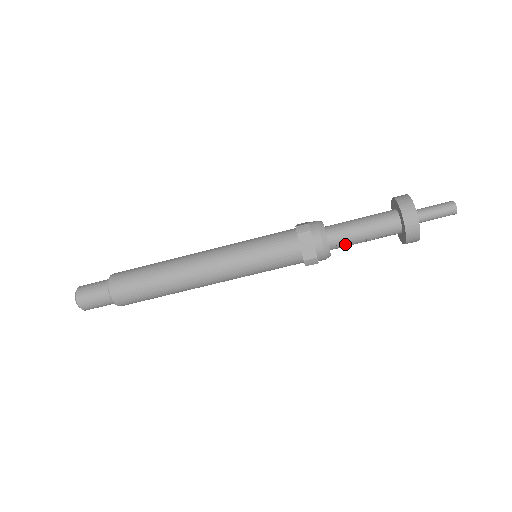
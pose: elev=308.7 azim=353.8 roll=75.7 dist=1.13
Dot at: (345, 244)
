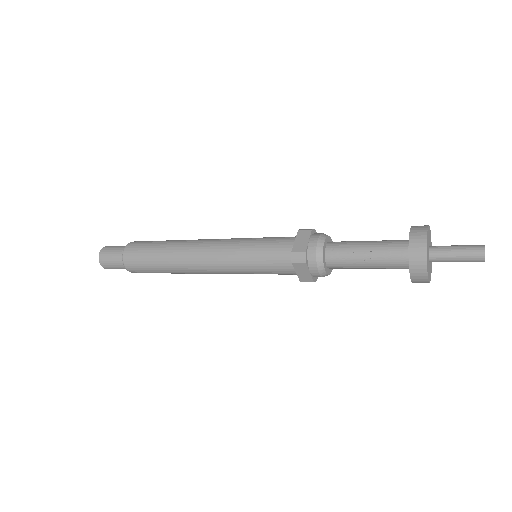
Dot at: (343, 257)
